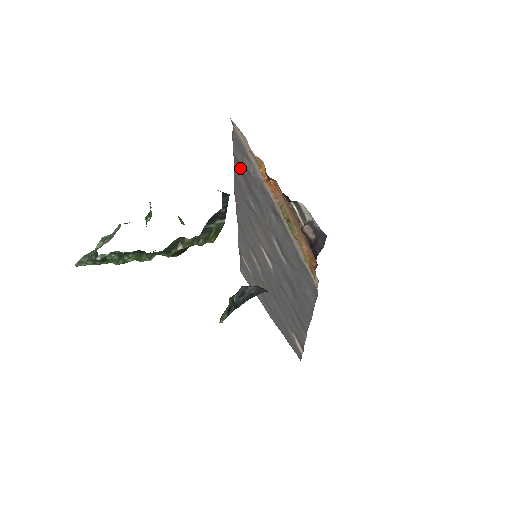
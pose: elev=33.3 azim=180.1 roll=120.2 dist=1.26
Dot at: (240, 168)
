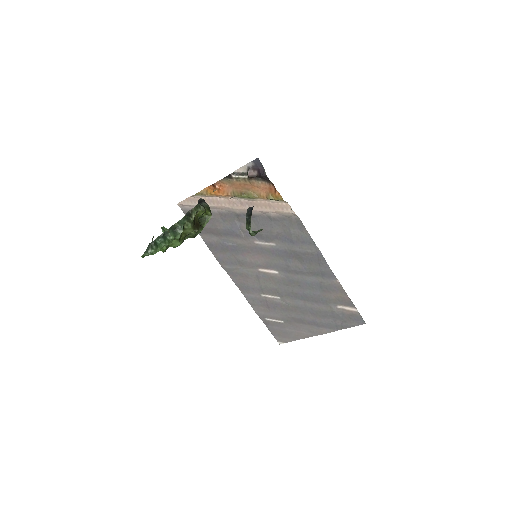
Dot at: (205, 231)
